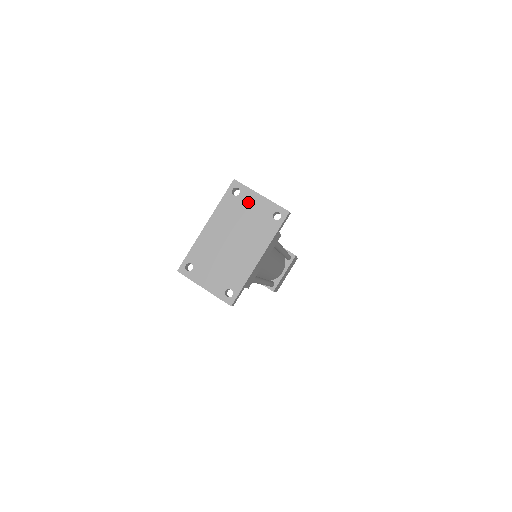
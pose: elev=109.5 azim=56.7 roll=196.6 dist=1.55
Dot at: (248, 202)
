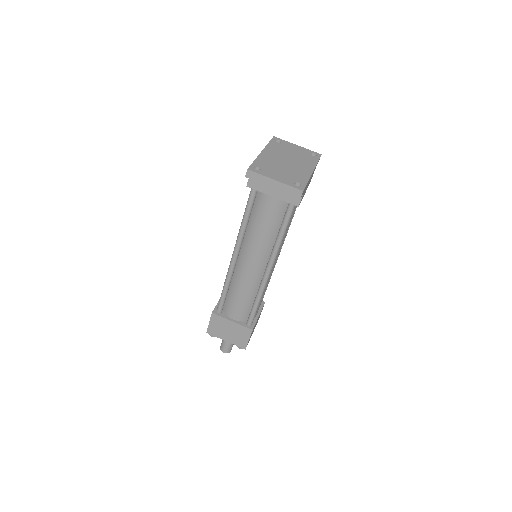
Dot at: (289, 146)
